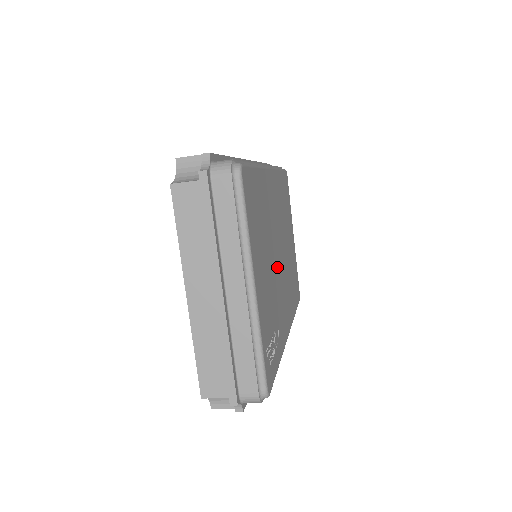
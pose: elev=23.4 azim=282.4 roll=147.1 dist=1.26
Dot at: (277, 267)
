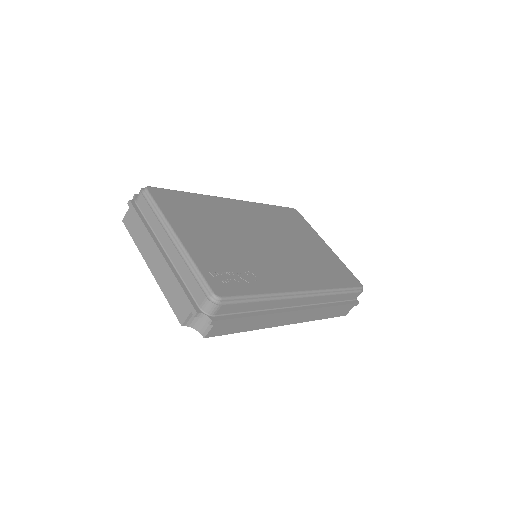
Dot at: (254, 245)
